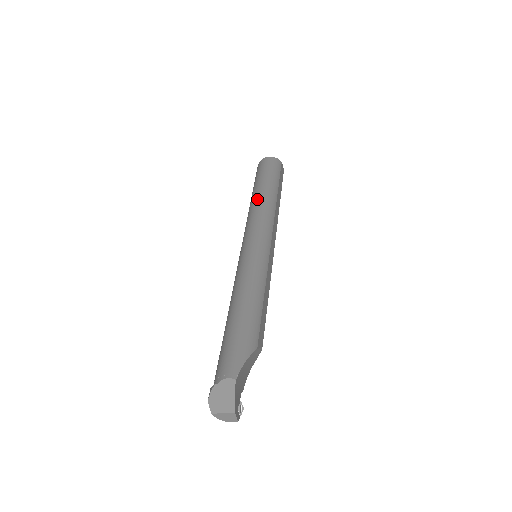
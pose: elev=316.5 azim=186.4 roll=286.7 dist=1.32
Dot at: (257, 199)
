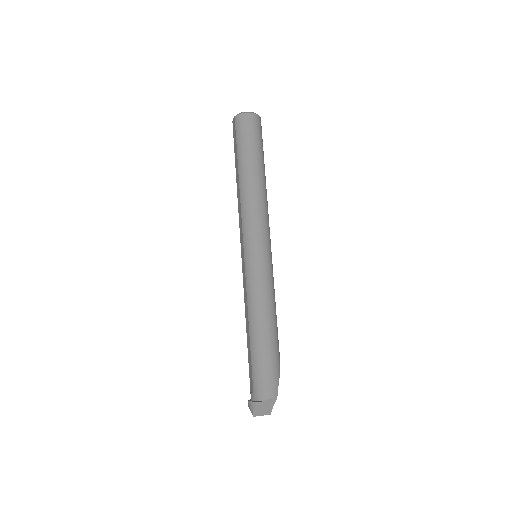
Dot at: (253, 186)
